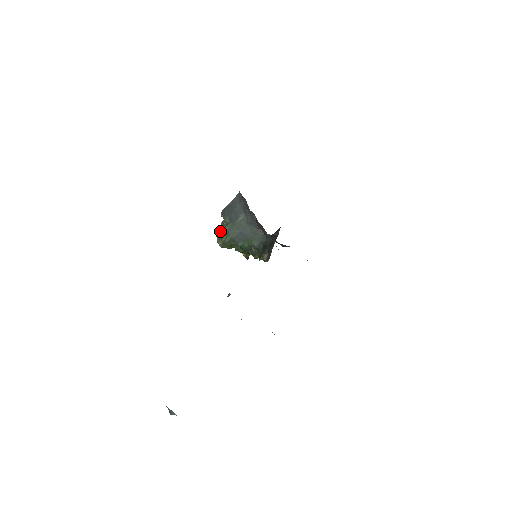
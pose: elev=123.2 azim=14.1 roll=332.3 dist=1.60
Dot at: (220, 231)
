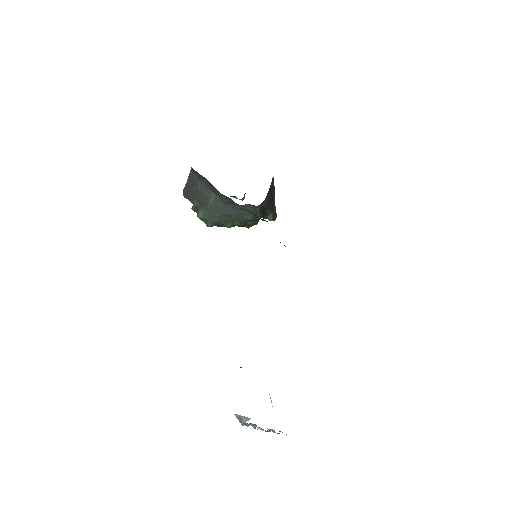
Dot at: occluded
